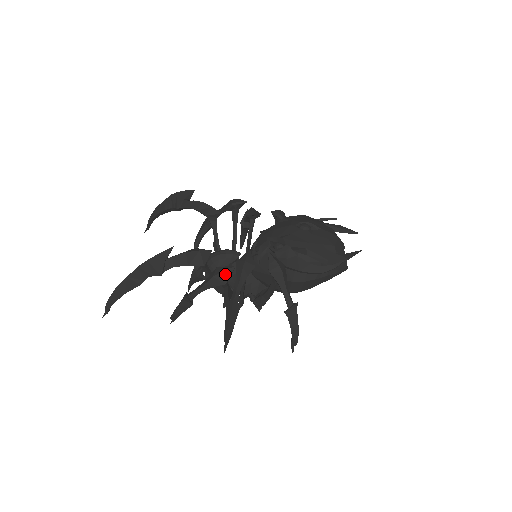
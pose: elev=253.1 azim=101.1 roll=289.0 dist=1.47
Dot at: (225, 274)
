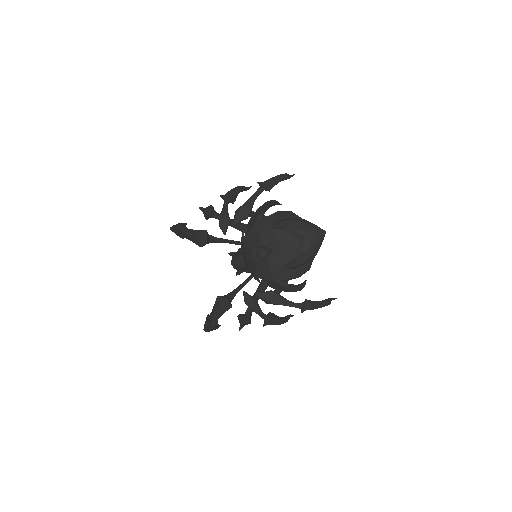
Dot at: (245, 322)
